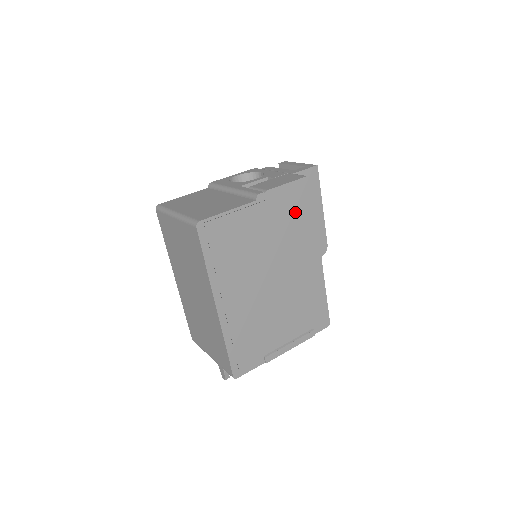
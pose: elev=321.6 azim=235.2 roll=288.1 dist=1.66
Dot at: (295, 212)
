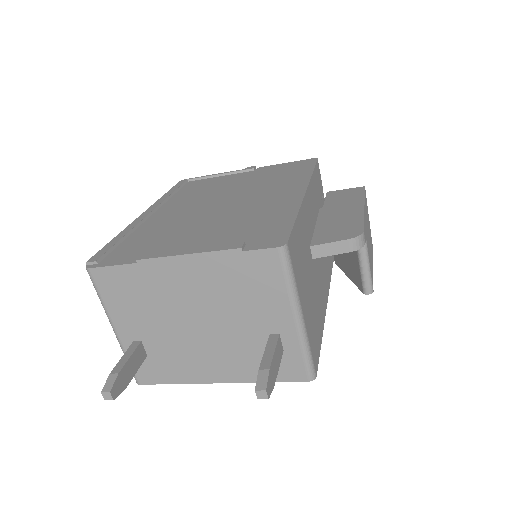
Dot at: (285, 173)
